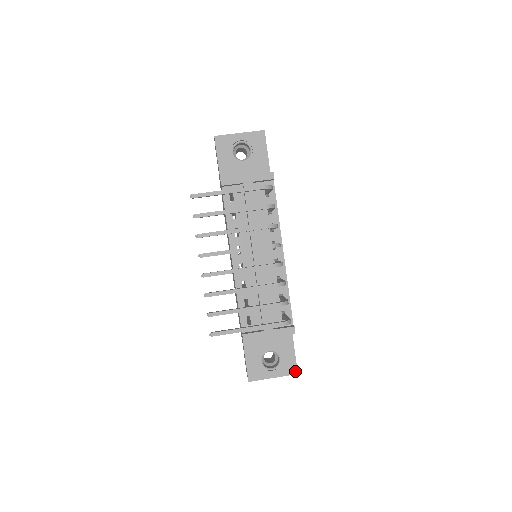
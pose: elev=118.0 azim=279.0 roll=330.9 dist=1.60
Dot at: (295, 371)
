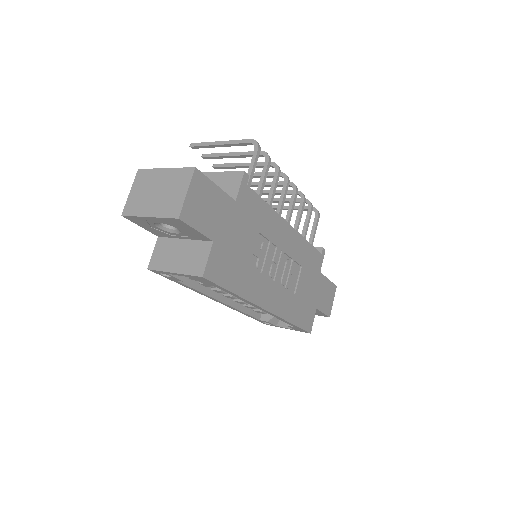
Dot at: (196, 170)
